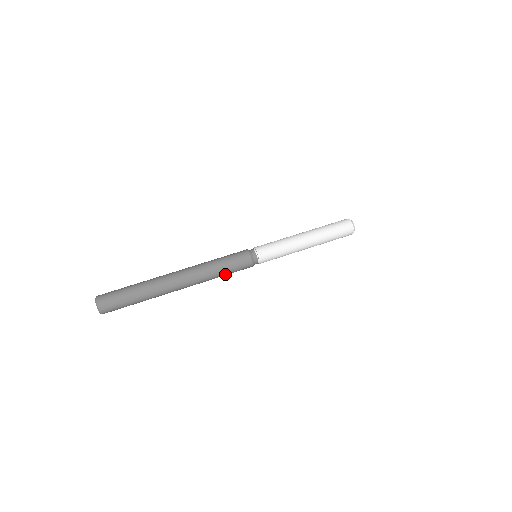
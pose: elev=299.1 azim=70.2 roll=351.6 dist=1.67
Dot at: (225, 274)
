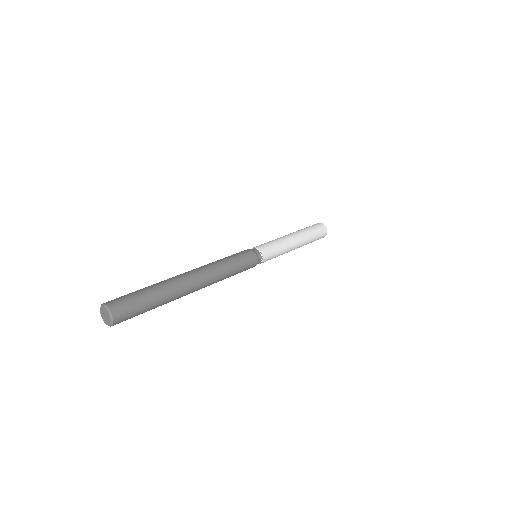
Dot at: (235, 273)
